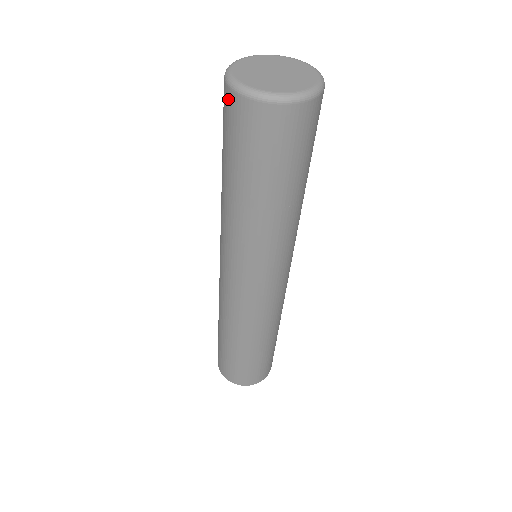
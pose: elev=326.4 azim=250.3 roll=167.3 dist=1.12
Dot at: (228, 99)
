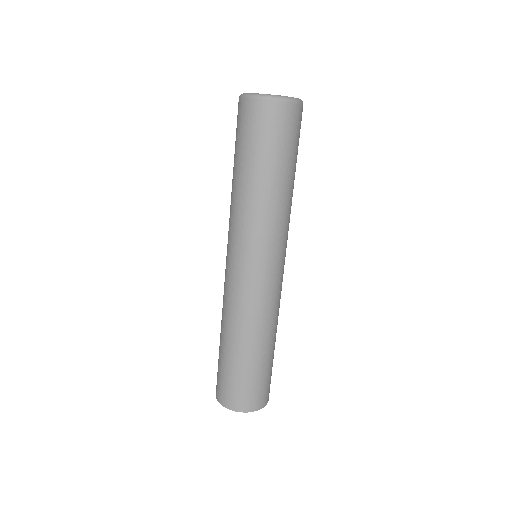
Dot at: occluded
